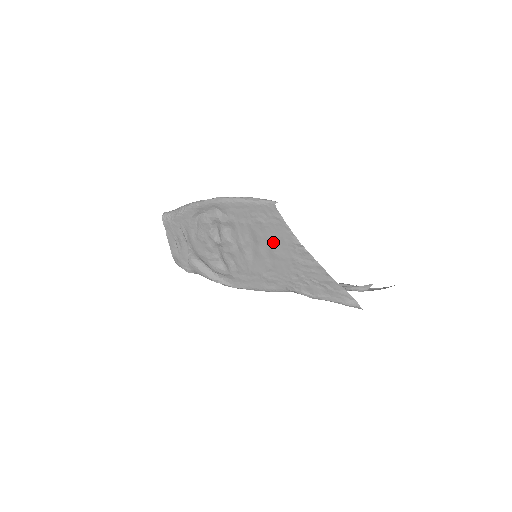
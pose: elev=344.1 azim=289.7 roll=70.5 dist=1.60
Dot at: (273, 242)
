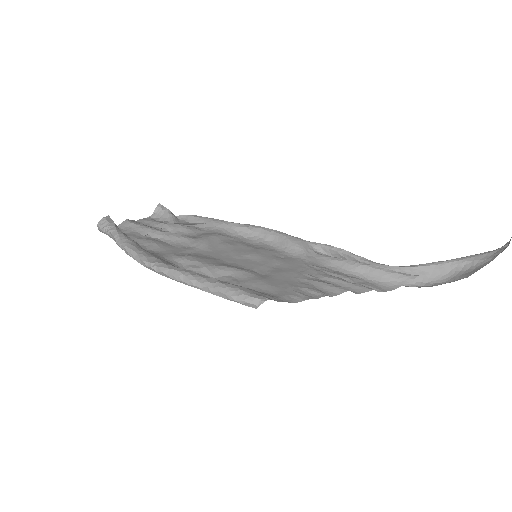
Dot at: (273, 279)
